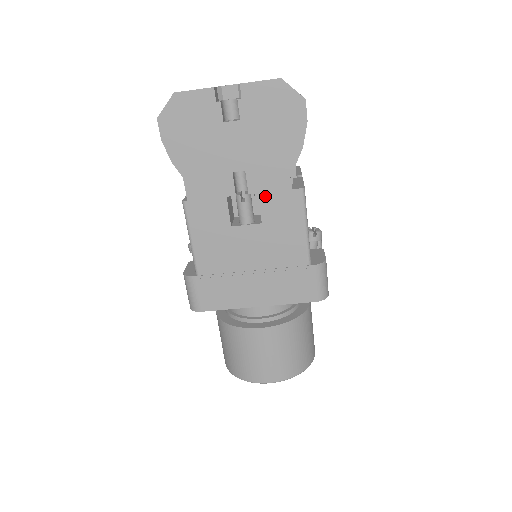
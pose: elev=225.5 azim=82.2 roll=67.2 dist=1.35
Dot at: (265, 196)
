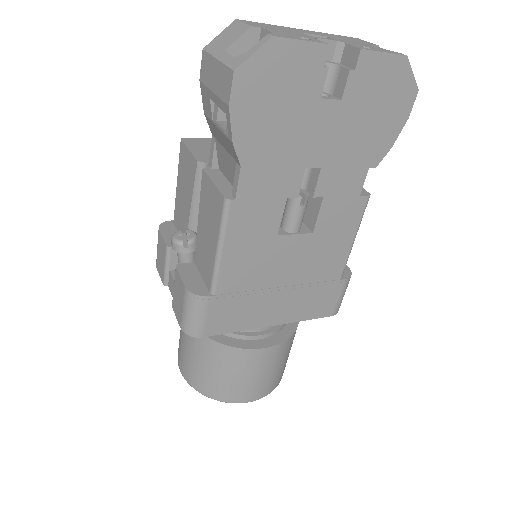
Dot at: (329, 201)
